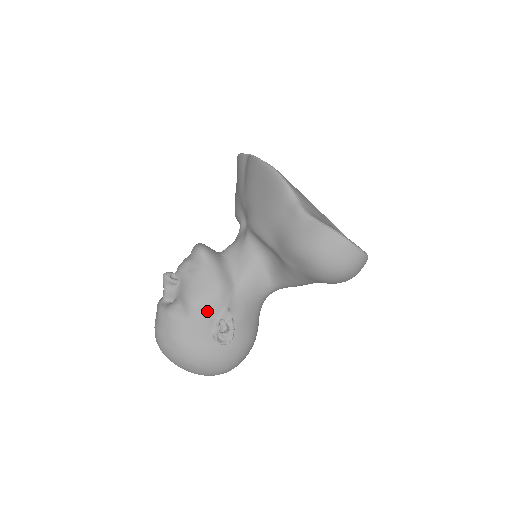
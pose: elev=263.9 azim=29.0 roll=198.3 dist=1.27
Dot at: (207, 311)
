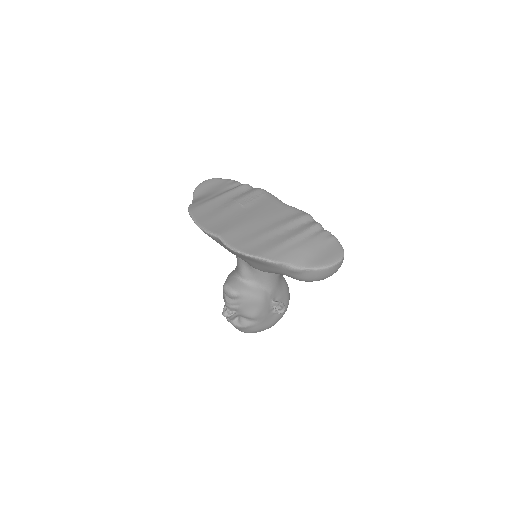
Dot at: (264, 312)
